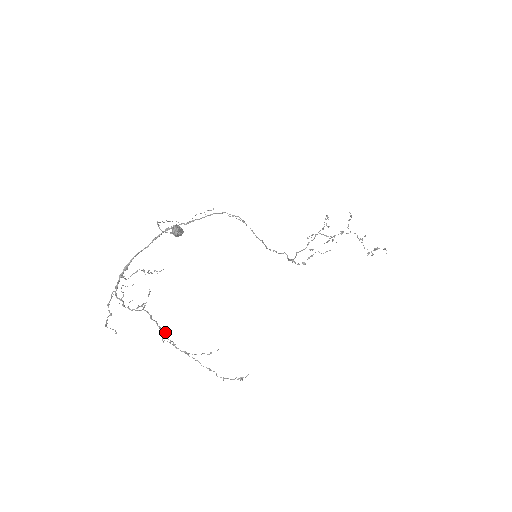
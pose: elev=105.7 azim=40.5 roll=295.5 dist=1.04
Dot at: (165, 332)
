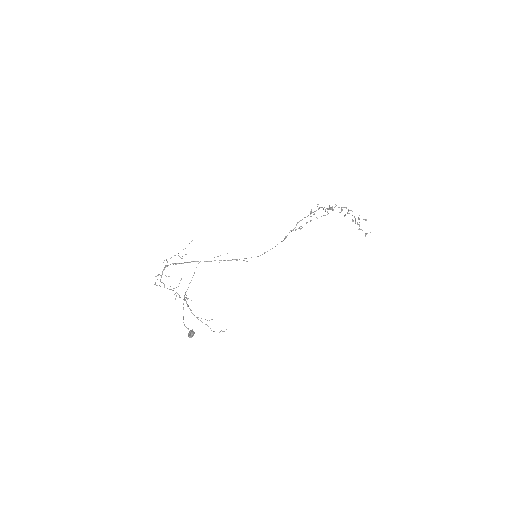
Dot at: occluded
